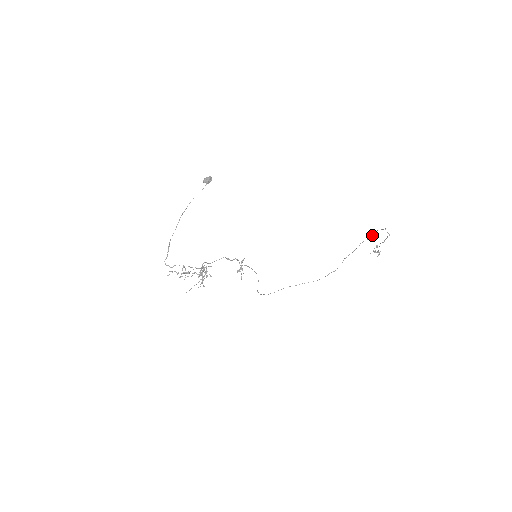
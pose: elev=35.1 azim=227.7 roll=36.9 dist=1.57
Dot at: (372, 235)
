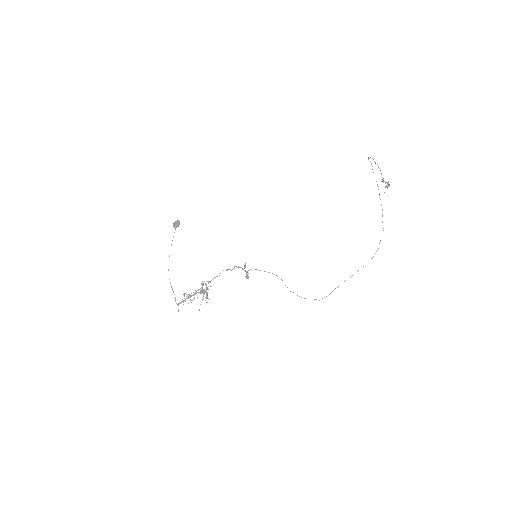
Dot at: occluded
